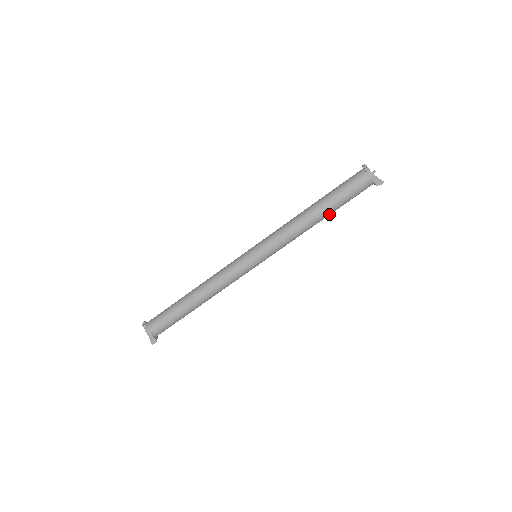
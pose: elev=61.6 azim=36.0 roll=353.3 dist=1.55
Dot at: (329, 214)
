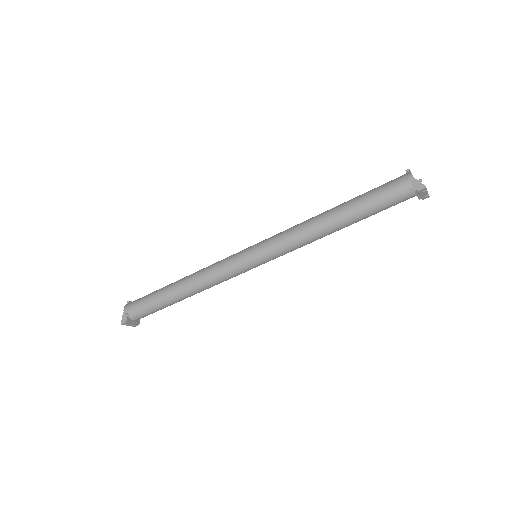
Dot at: (348, 219)
